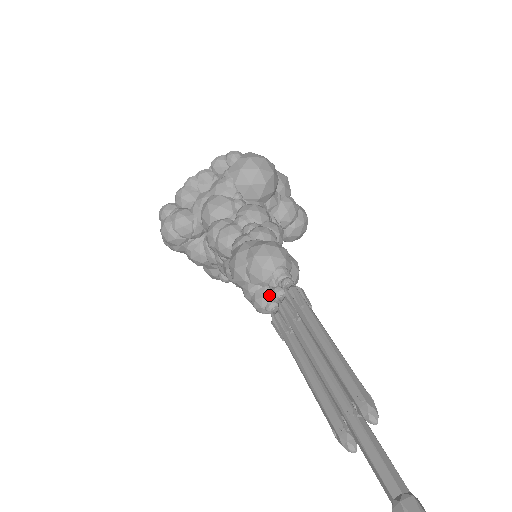
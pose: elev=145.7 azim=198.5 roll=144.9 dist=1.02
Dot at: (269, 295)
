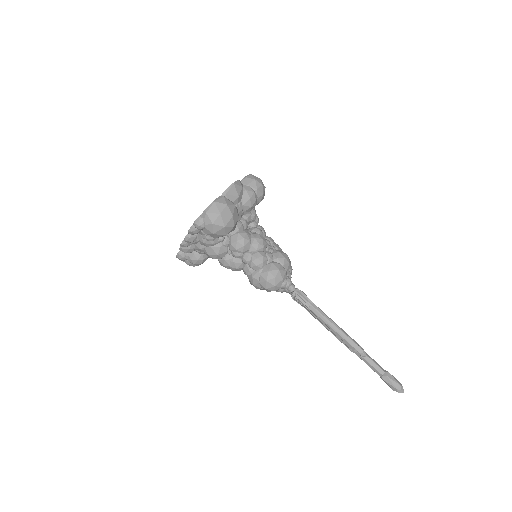
Dot at: (283, 290)
